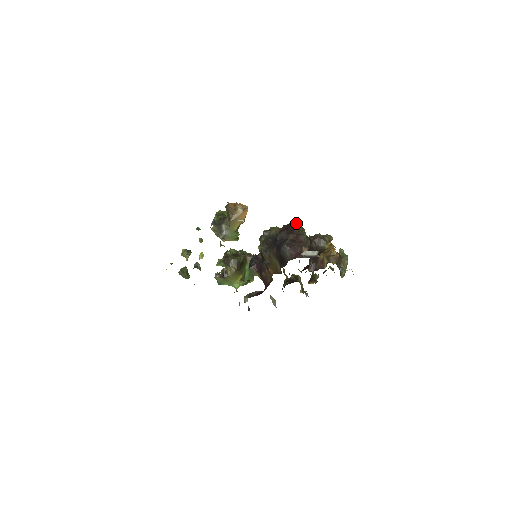
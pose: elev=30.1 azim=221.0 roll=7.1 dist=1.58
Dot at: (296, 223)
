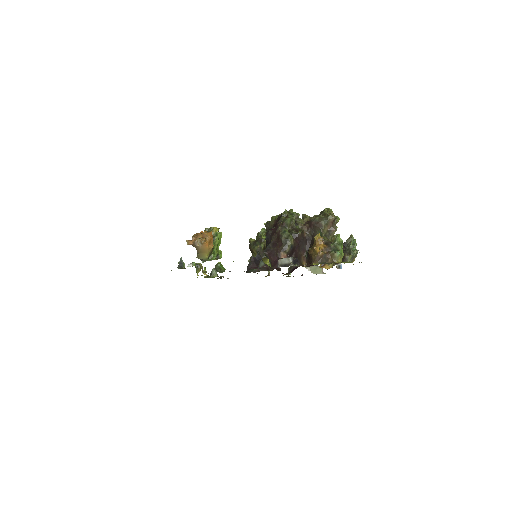
Dot at: (285, 215)
